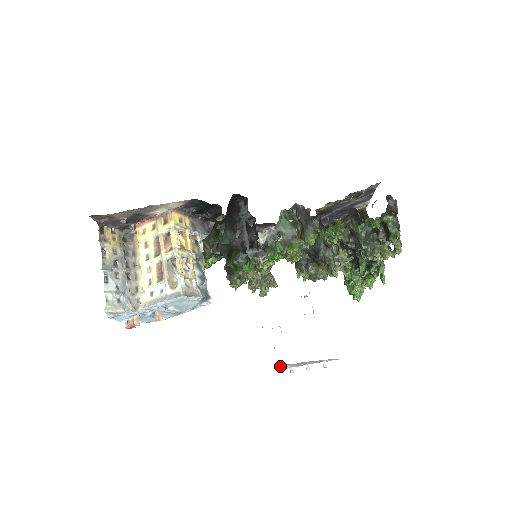
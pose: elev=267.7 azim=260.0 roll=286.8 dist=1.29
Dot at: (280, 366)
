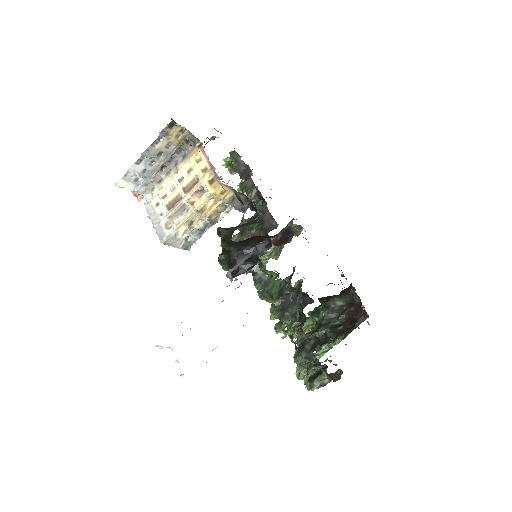
Dot at: (161, 346)
